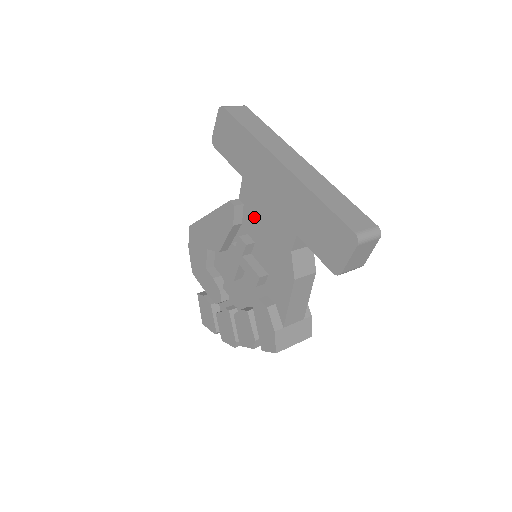
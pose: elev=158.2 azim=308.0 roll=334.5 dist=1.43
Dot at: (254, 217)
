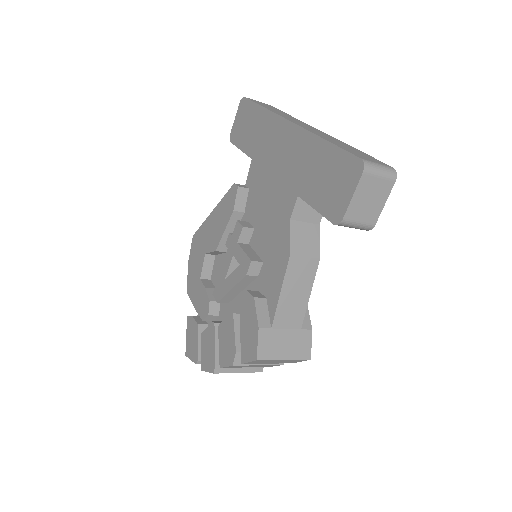
Dot at: (257, 198)
